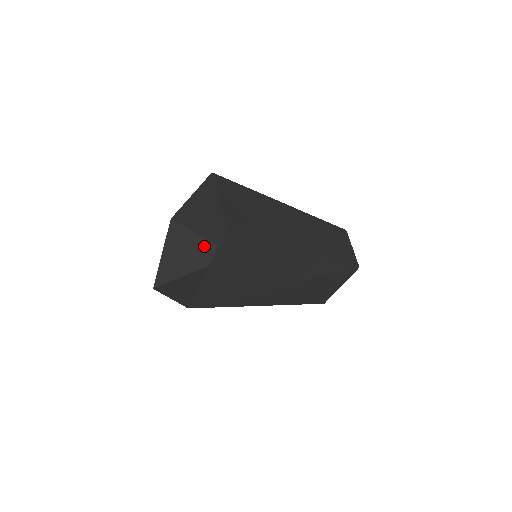
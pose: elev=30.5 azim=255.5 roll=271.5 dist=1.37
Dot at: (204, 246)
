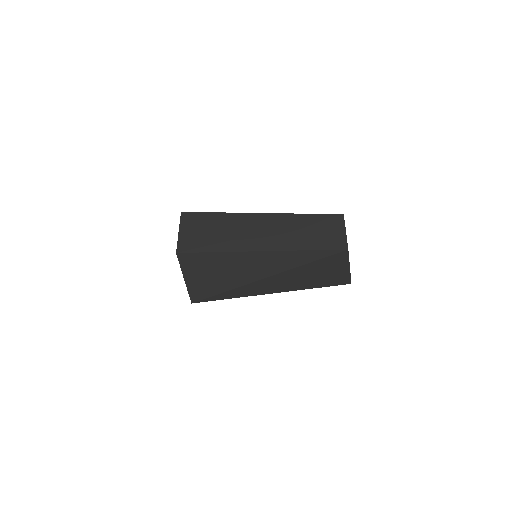
Dot at: occluded
